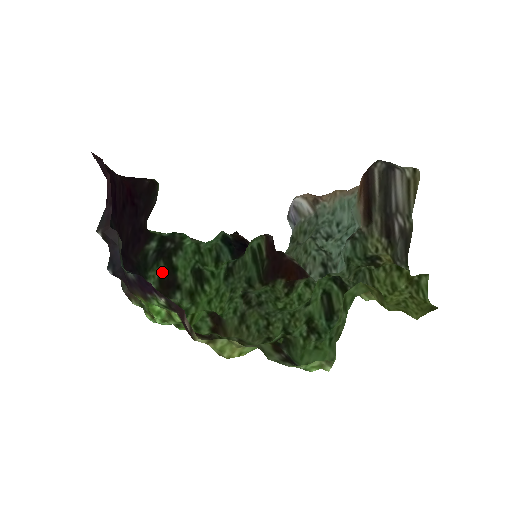
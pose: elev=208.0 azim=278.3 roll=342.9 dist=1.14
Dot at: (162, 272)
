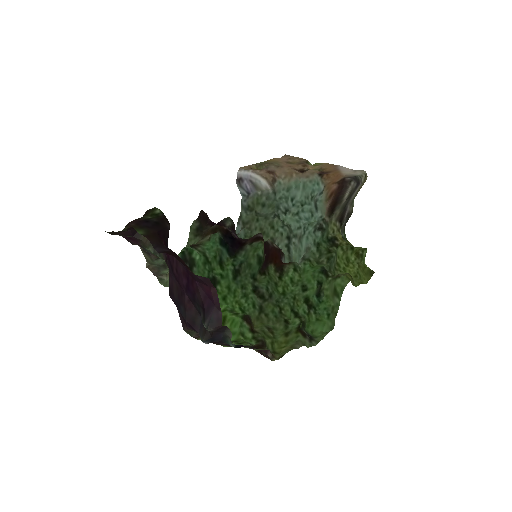
Dot at: occluded
